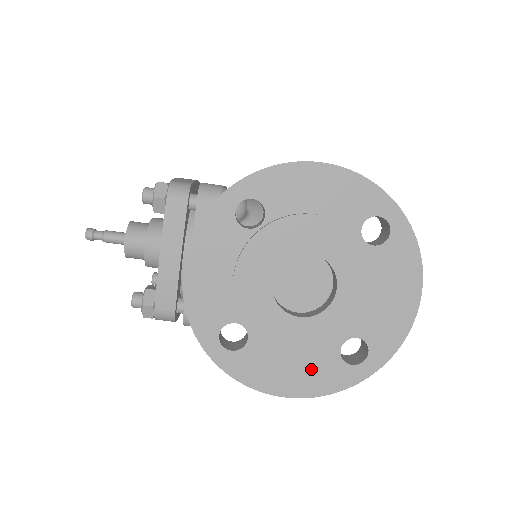
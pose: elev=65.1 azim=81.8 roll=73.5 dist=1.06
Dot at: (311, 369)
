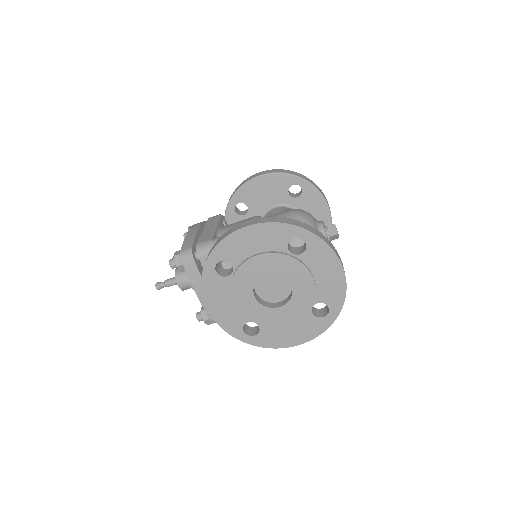
Dot at: (301, 328)
